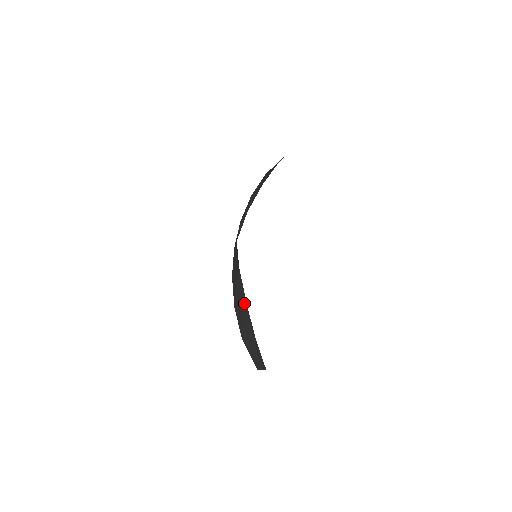
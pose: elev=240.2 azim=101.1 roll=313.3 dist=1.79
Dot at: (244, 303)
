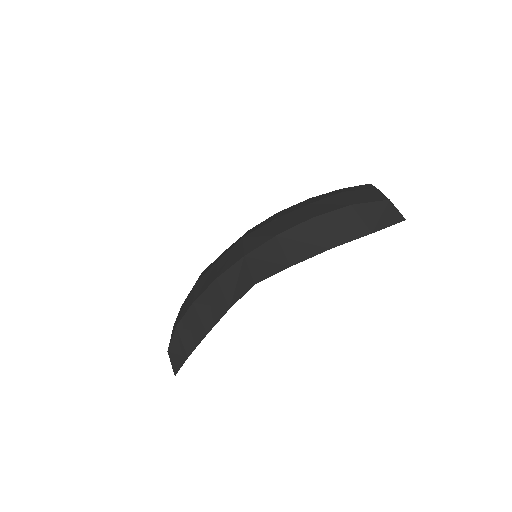
Dot at: (205, 329)
